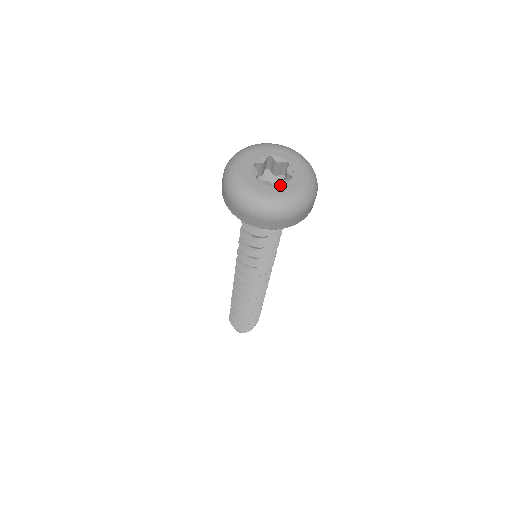
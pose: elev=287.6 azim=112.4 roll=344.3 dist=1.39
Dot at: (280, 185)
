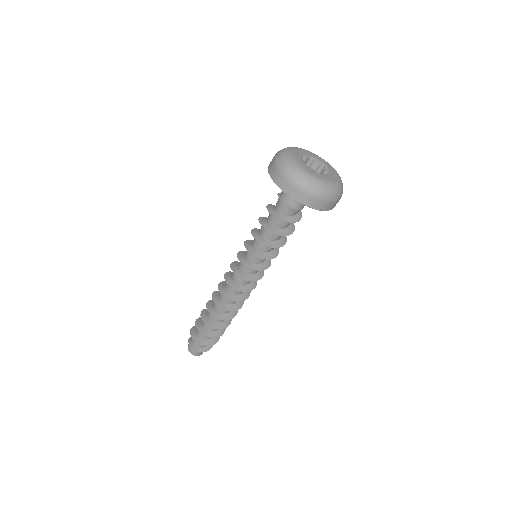
Dot at: occluded
